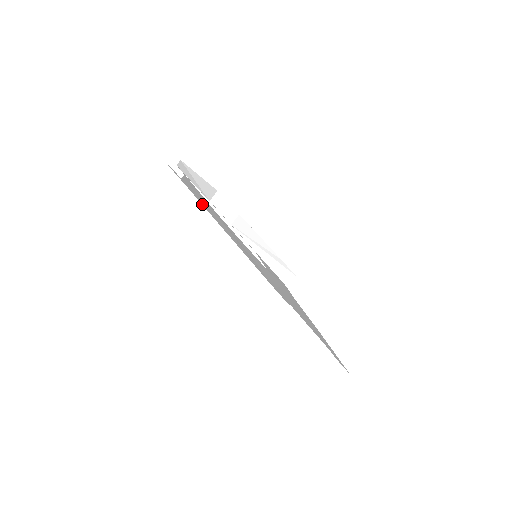
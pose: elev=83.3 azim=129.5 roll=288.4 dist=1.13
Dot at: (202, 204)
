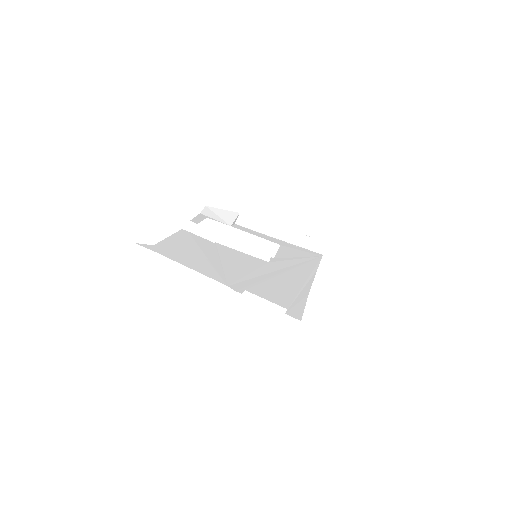
Dot at: (166, 256)
